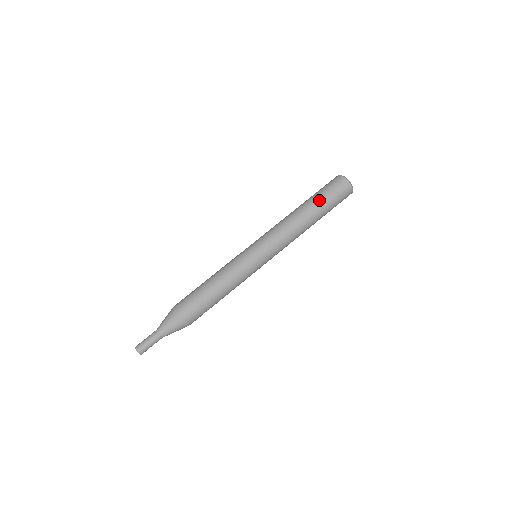
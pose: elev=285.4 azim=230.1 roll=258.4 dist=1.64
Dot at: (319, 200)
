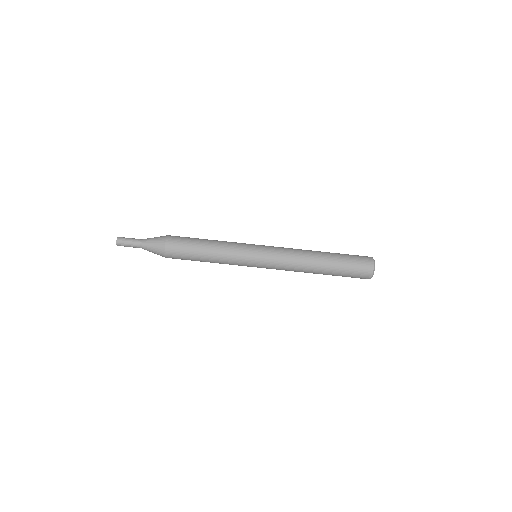
Dot at: (336, 274)
